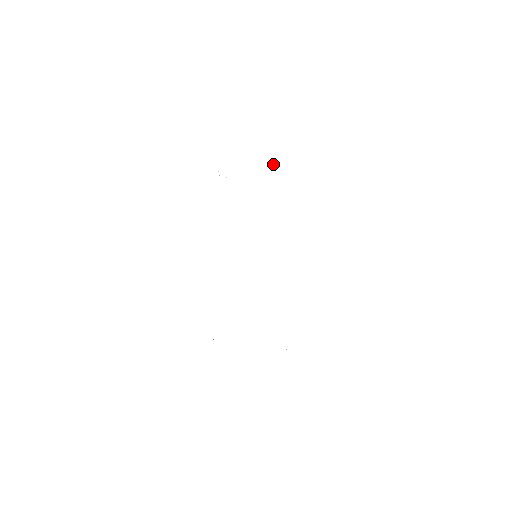
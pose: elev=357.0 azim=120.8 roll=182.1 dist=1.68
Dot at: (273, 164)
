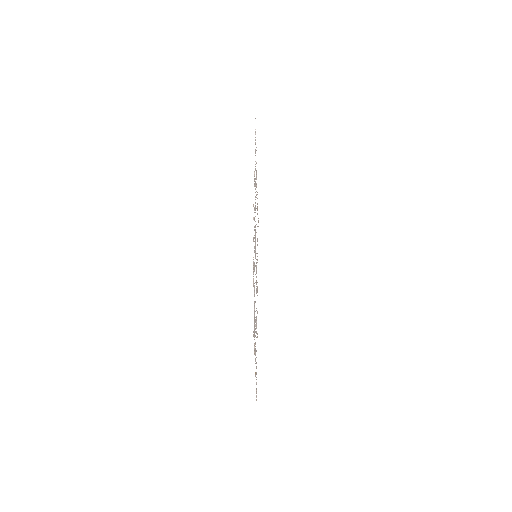
Dot at: occluded
